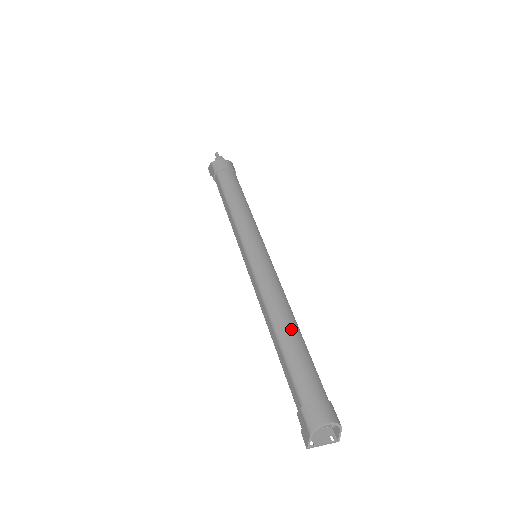
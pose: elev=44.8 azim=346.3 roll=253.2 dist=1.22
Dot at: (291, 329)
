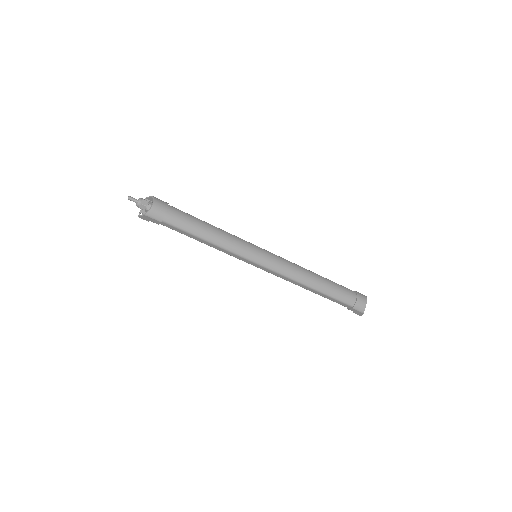
Dot at: (319, 281)
